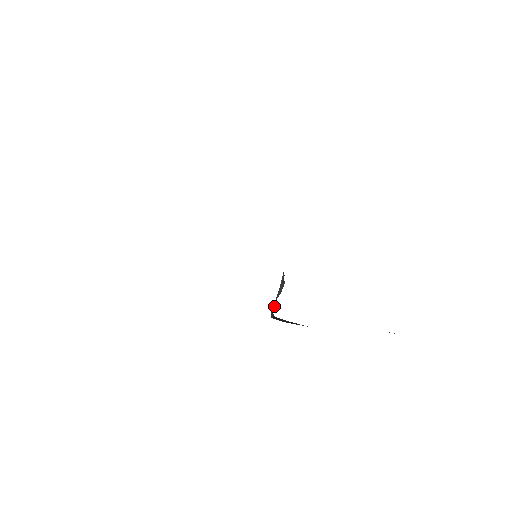
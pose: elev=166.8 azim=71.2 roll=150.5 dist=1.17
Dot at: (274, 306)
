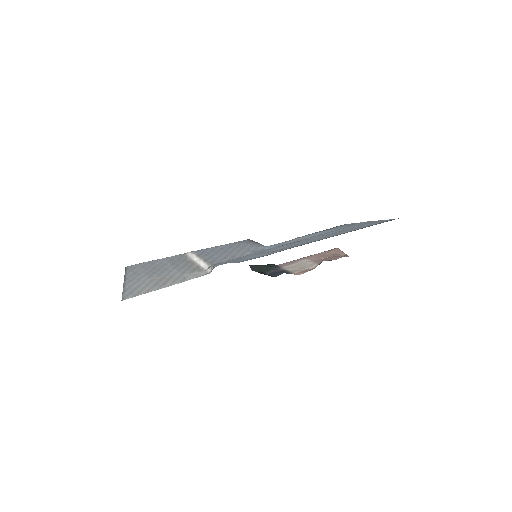
Dot at: occluded
